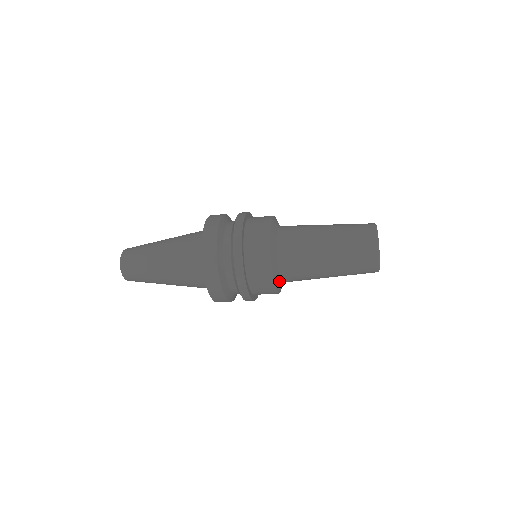
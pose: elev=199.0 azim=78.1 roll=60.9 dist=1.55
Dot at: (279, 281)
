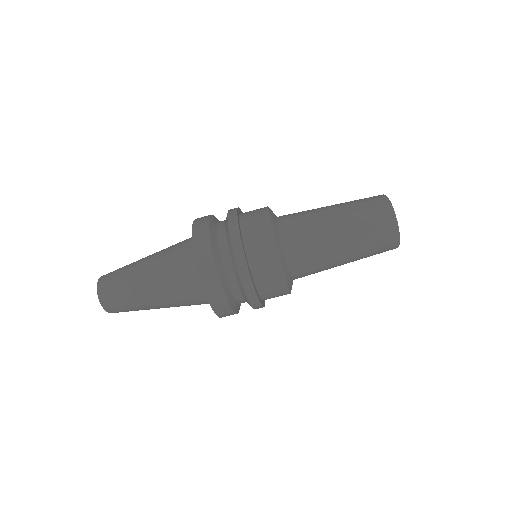
Dot at: (280, 243)
